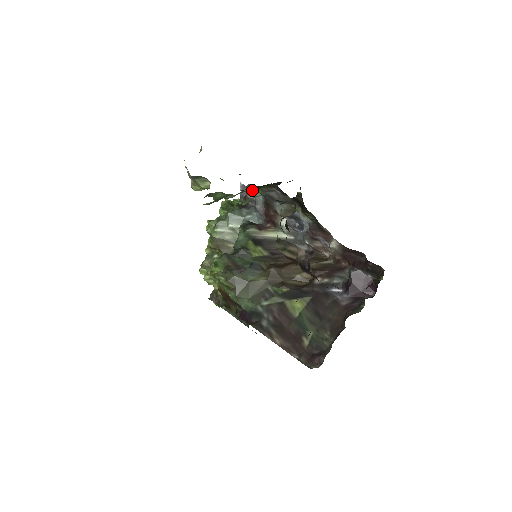
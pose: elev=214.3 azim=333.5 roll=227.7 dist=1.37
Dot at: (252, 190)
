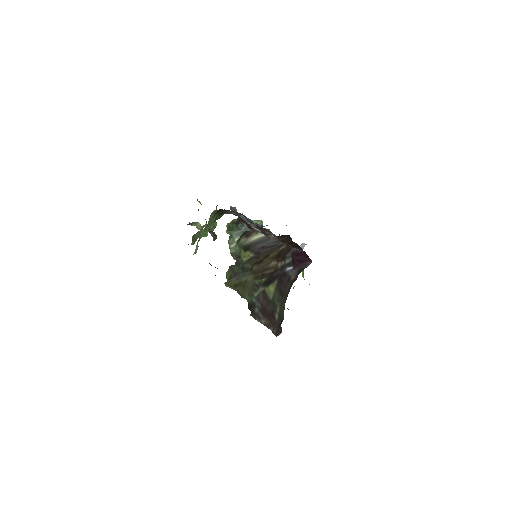
Dot at: (233, 210)
